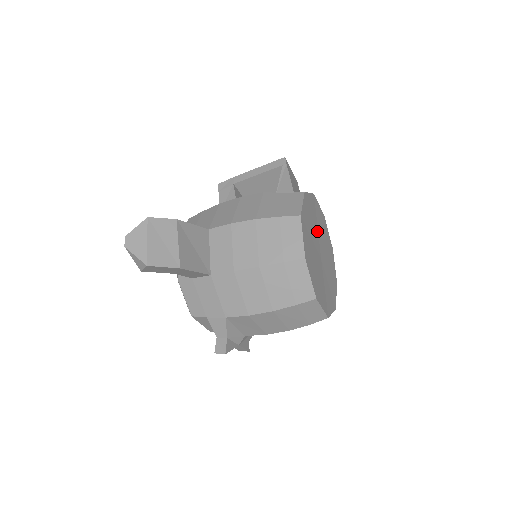
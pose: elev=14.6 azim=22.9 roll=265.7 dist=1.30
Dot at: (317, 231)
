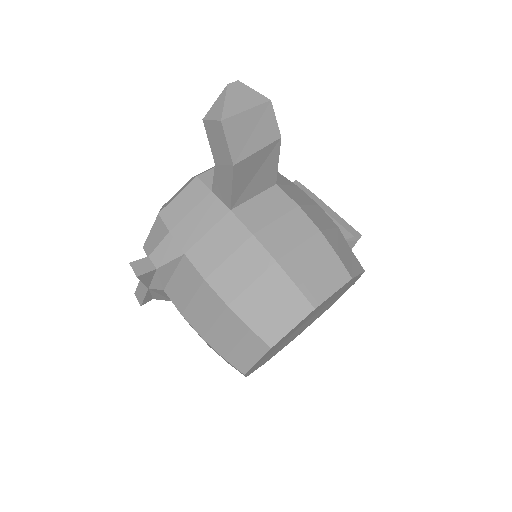
Dot at: (323, 308)
